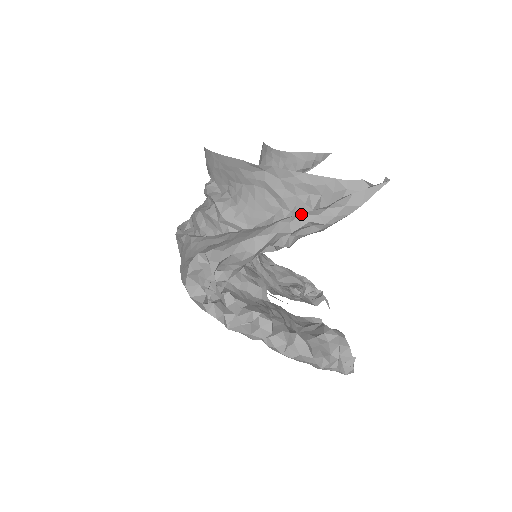
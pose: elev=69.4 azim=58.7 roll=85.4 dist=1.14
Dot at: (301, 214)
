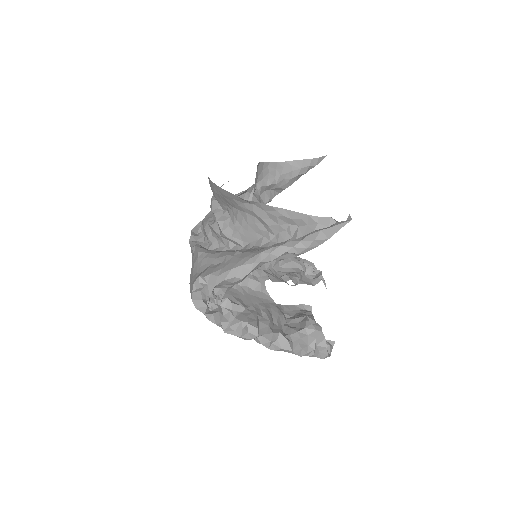
Dot at: (279, 246)
